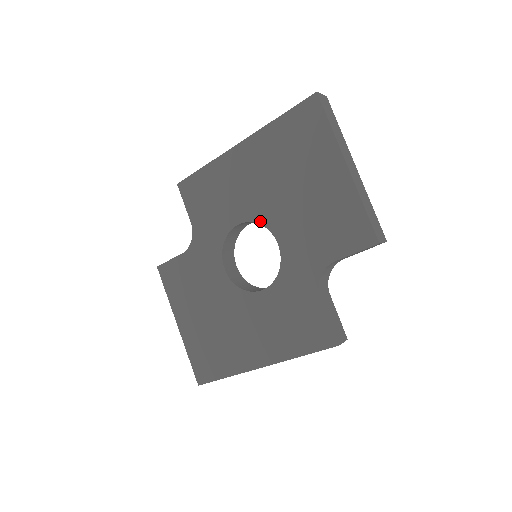
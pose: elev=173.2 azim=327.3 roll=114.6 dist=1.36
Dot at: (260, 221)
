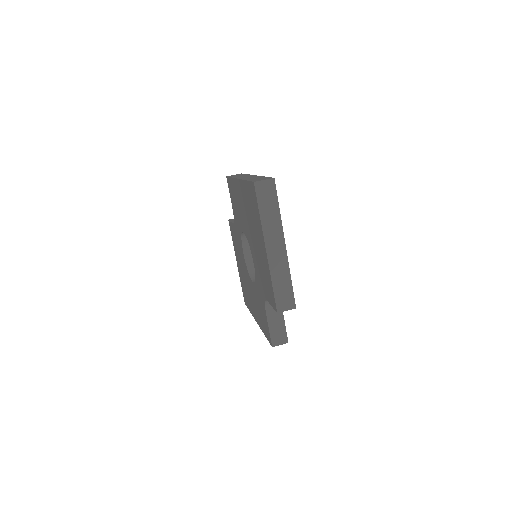
Dot at: (248, 241)
